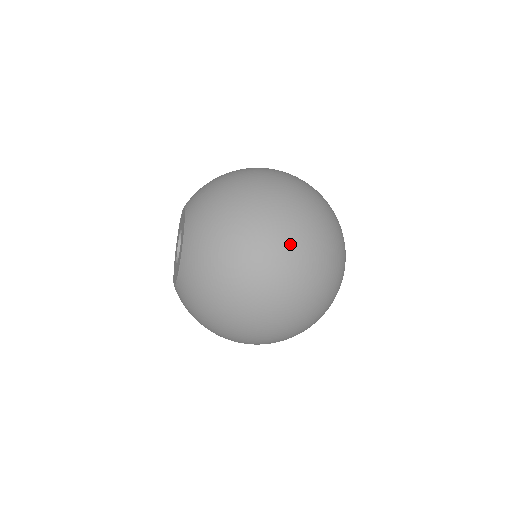
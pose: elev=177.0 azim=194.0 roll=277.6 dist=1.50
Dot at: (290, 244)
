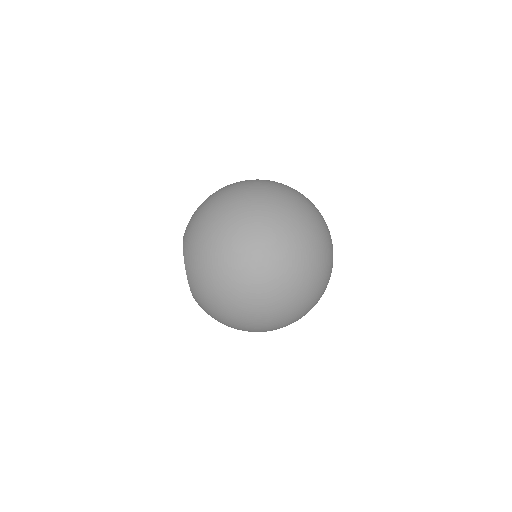
Dot at: (260, 244)
